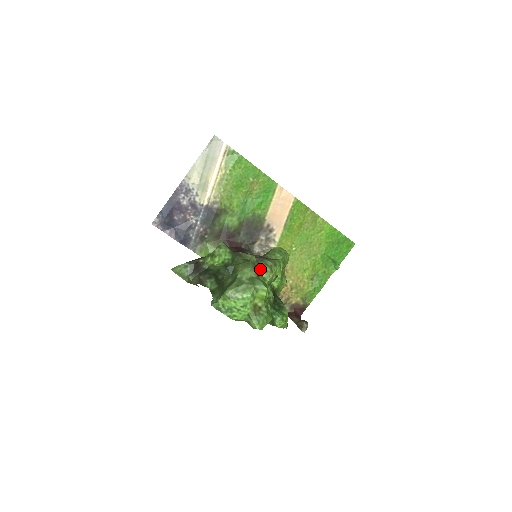
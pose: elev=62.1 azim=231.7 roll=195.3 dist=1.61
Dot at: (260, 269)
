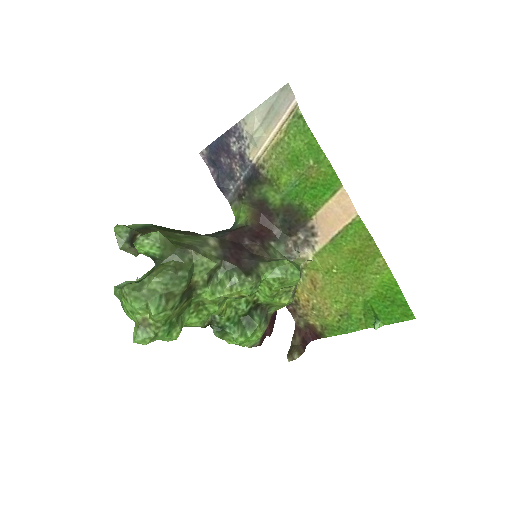
Dot at: (221, 278)
